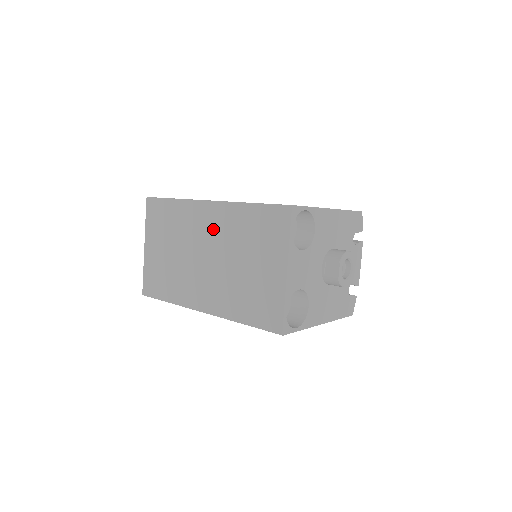
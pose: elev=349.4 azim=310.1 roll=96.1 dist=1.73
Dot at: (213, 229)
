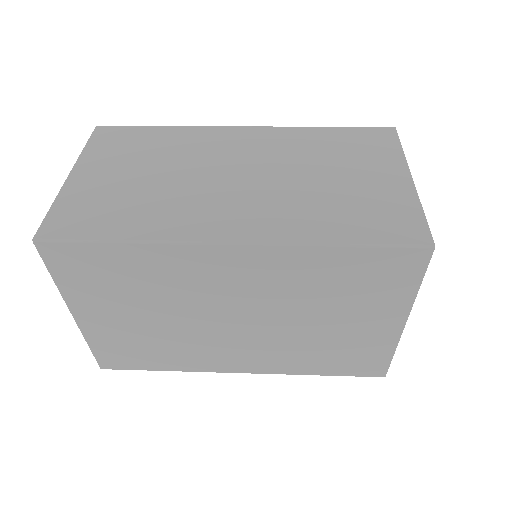
Dot at: (255, 148)
